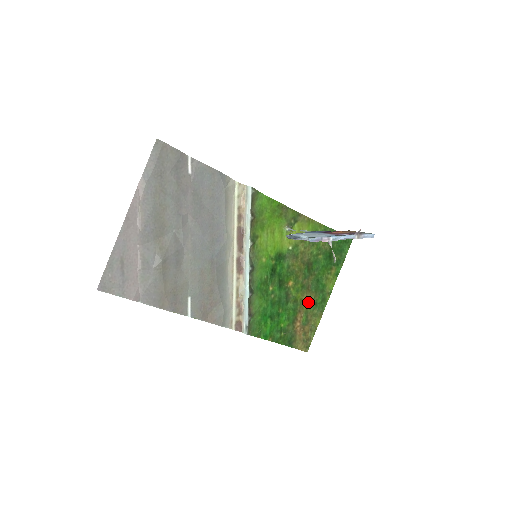
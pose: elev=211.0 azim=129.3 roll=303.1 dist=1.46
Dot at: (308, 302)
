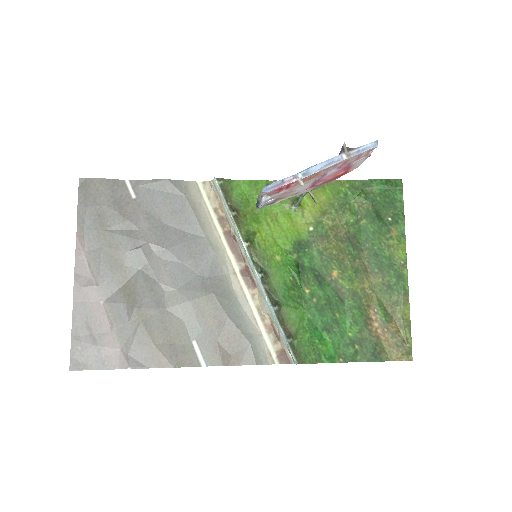
Dot at: (376, 289)
